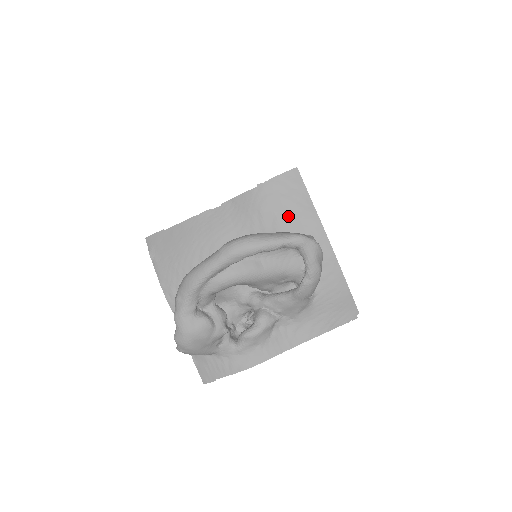
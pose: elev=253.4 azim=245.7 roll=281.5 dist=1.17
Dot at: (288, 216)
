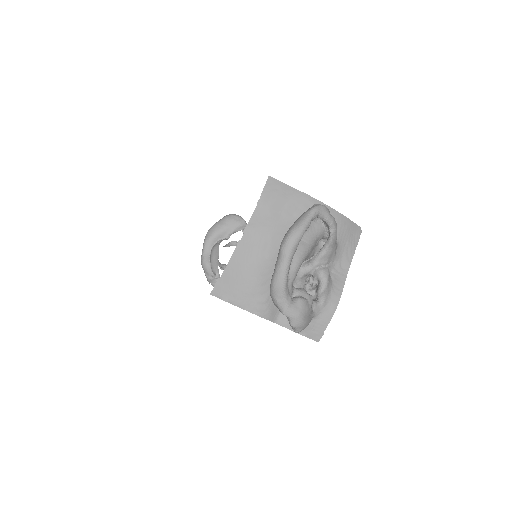
Dot at: (288, 206)
